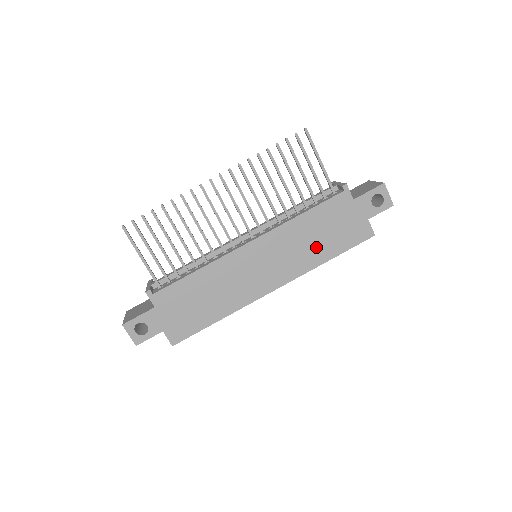
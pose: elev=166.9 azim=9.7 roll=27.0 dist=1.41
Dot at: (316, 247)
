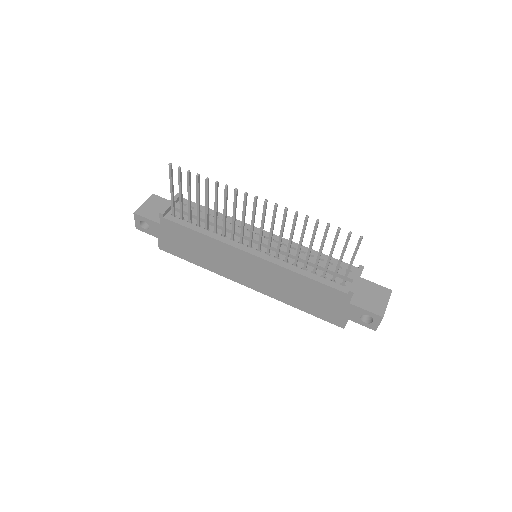
Dot at: (296, 296)
